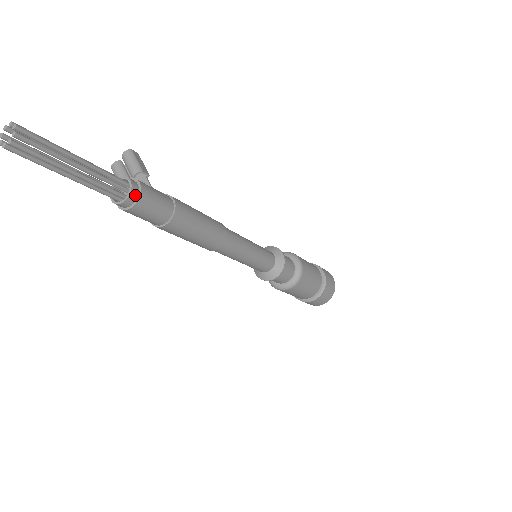
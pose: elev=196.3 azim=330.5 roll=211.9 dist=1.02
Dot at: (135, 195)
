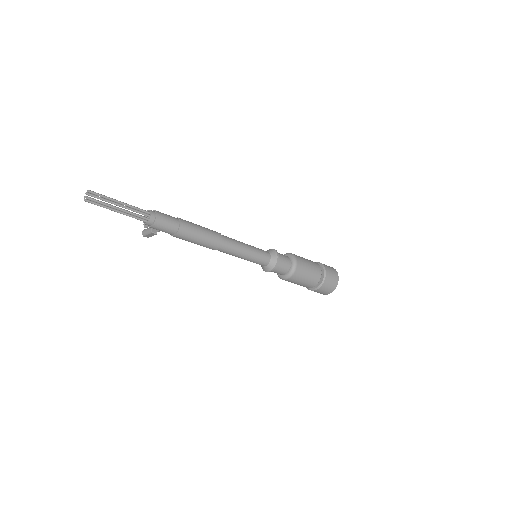
Dot at: (154, 213)
